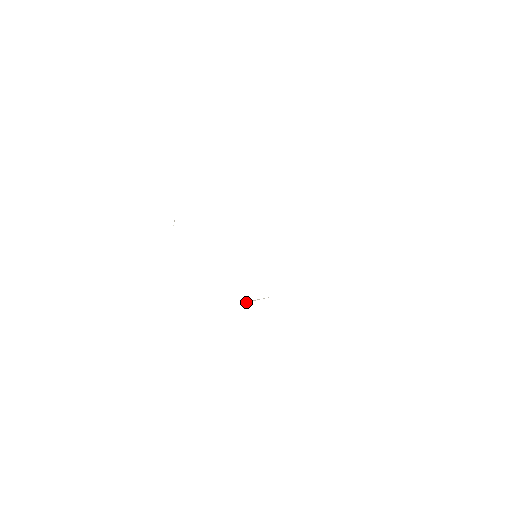
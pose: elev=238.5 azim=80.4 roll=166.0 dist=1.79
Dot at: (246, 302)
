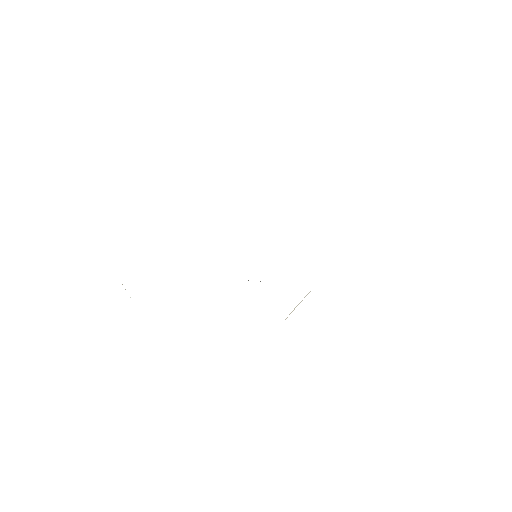
Dot at: occluded
